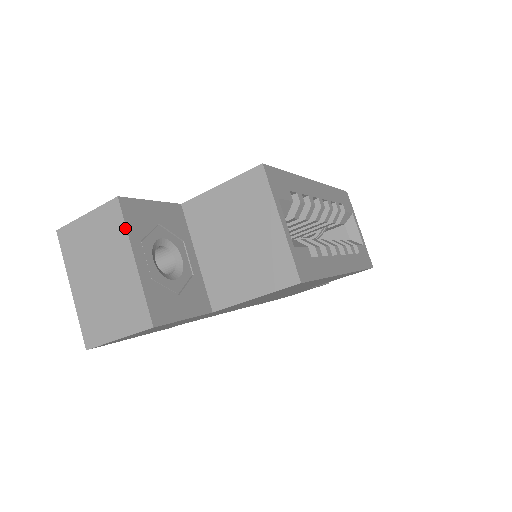
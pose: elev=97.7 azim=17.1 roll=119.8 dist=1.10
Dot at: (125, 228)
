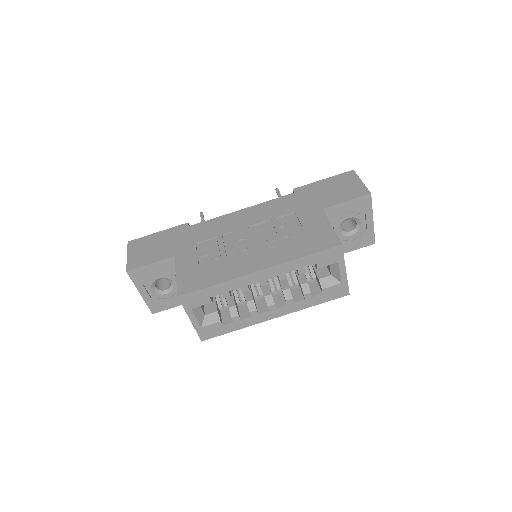
Dot at: (133, 282)
